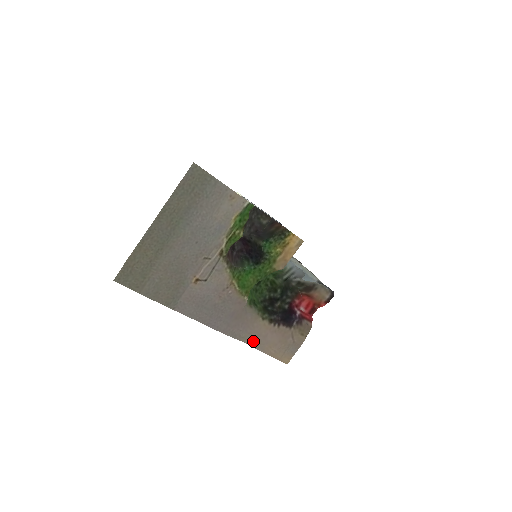
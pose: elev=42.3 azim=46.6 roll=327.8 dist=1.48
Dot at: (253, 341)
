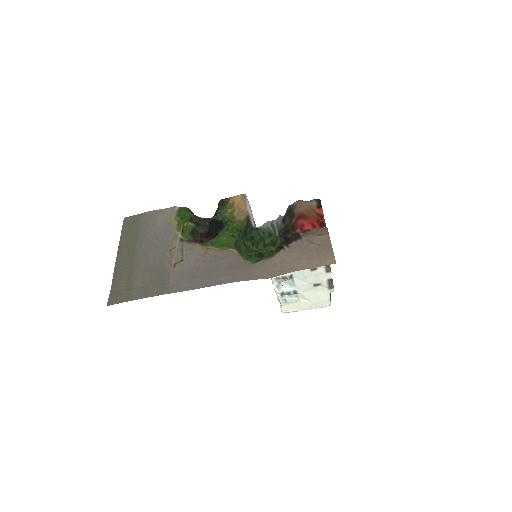
Dot at: (275, 272)
